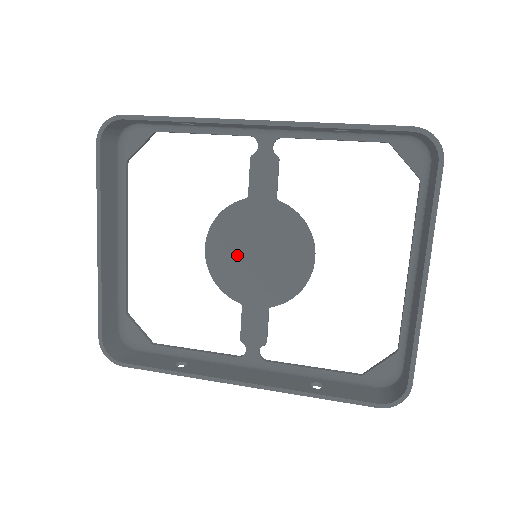
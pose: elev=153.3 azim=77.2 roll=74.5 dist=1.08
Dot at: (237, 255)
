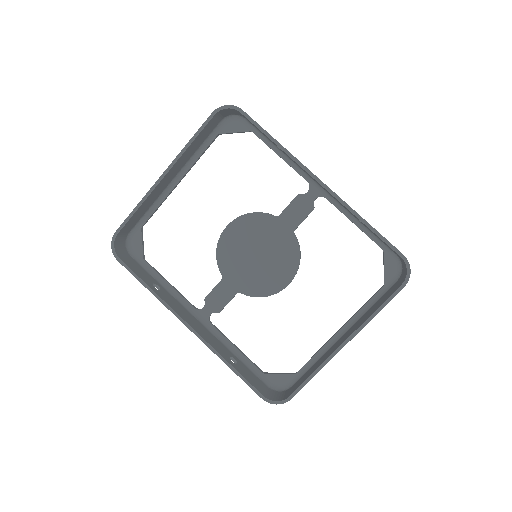
Dot at: (244, 246)
